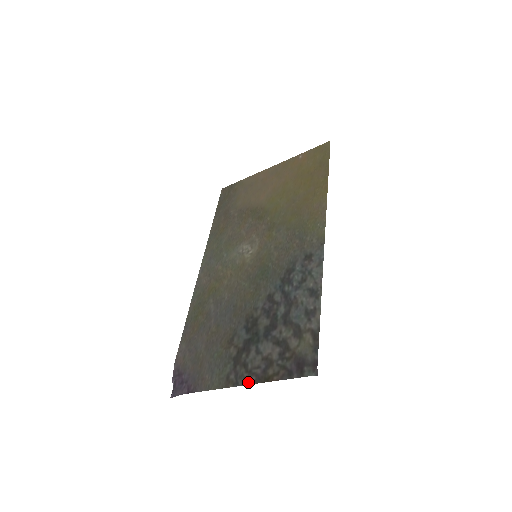
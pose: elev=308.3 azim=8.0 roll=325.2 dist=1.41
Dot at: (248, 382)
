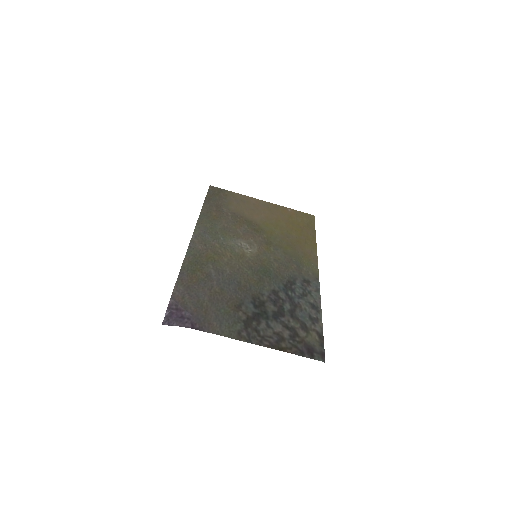
Dot at: (262, 344)
